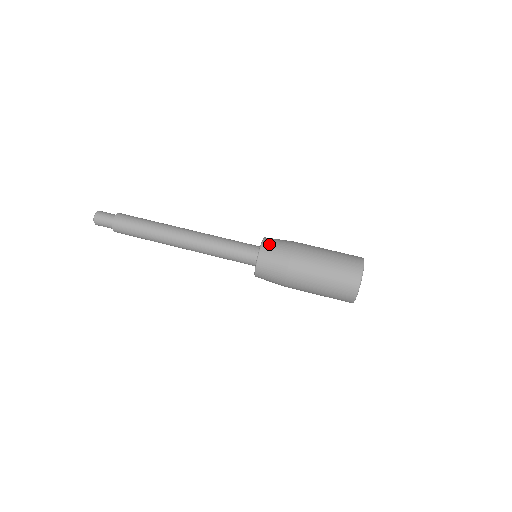
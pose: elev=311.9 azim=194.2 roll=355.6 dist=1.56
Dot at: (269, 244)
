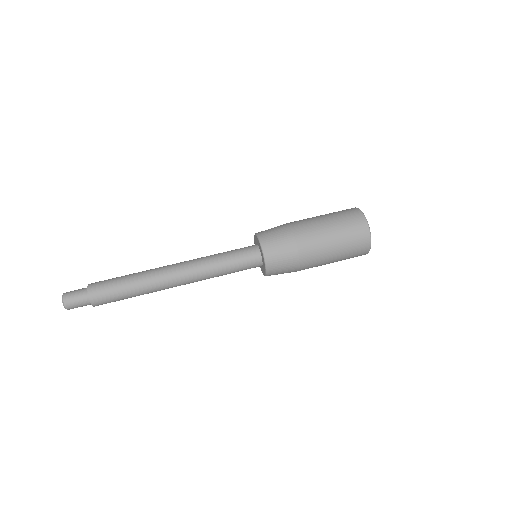
Dot at: occluded
